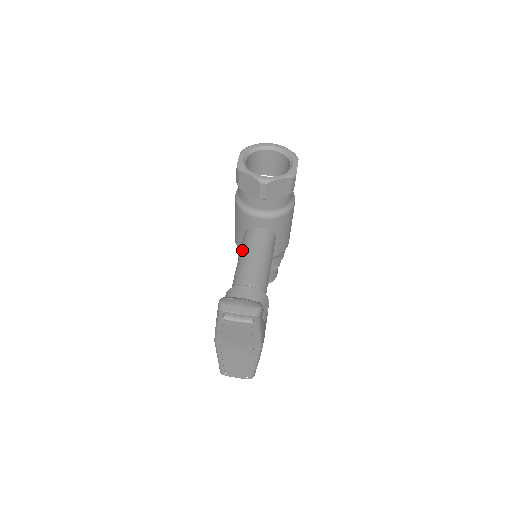
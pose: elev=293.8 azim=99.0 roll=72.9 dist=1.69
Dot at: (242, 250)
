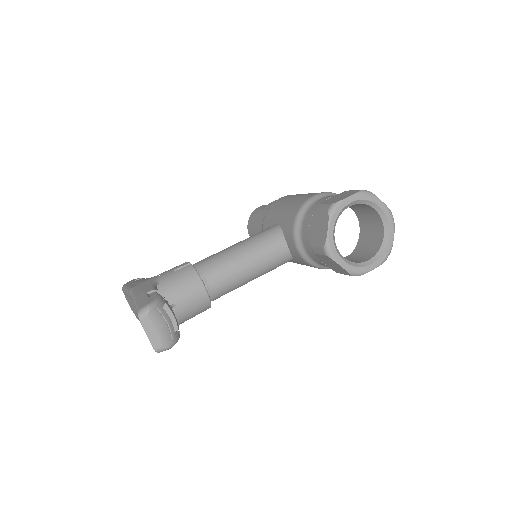
Dot at: (250, 244)
